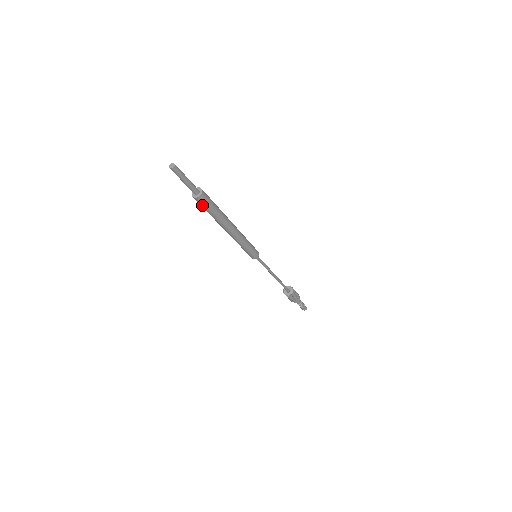
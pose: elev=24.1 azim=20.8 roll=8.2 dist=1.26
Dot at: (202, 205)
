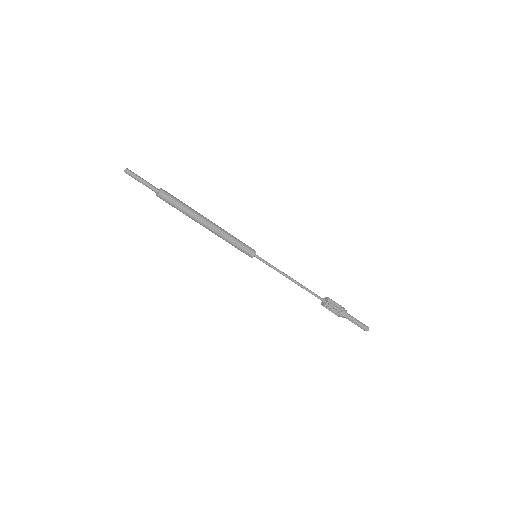
Dot at: (168, 200)
